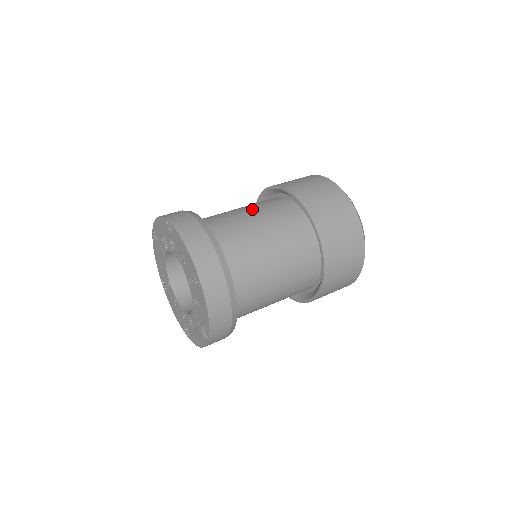
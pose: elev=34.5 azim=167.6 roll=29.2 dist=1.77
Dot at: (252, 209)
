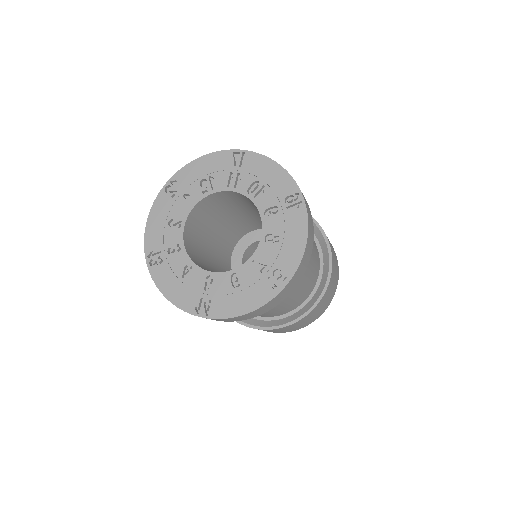
Dot at: occluded
